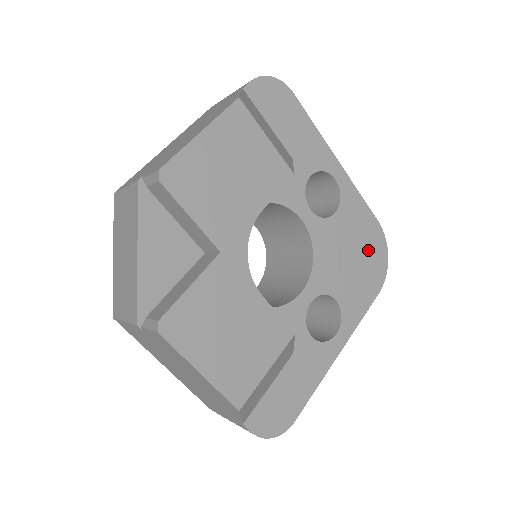
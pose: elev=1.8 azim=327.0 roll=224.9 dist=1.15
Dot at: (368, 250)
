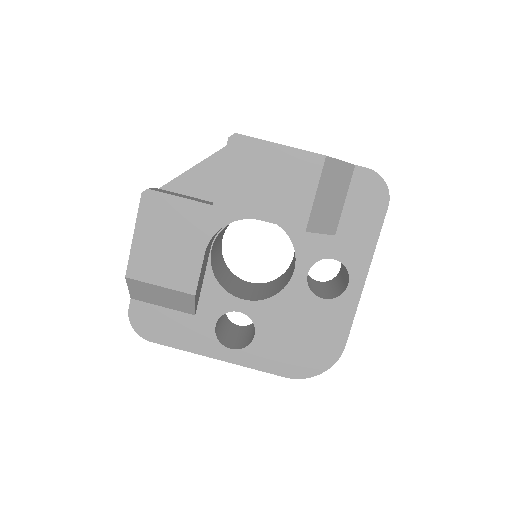
Dot at: (314, 348)
